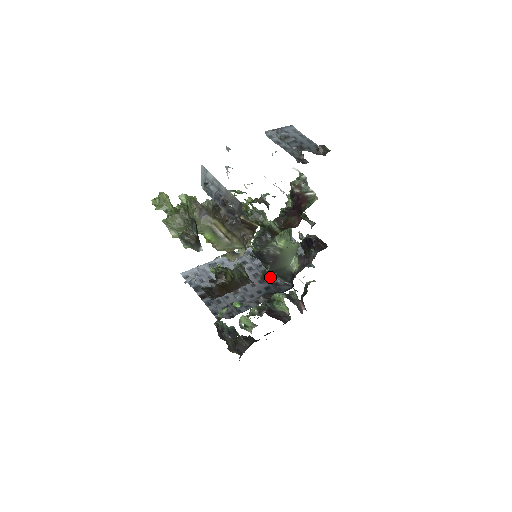
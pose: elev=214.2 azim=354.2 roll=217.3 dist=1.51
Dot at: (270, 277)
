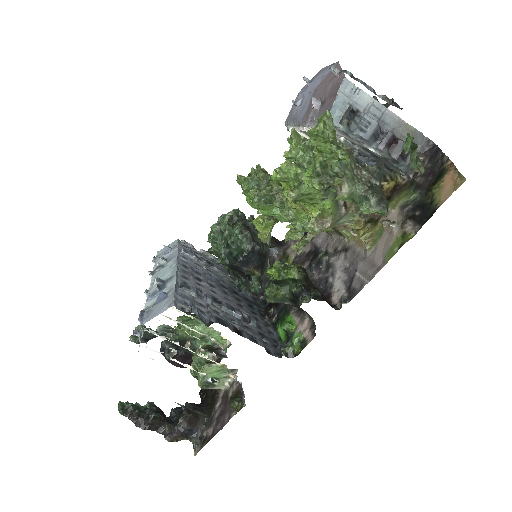
Dot at: (236, 293)
